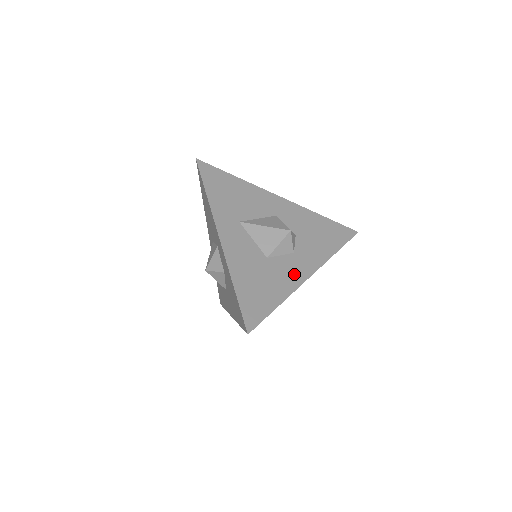
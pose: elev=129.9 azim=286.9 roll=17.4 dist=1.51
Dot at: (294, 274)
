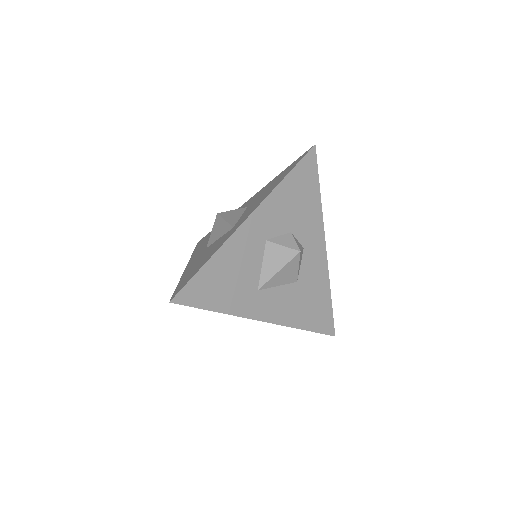
Dot at: (318, 263)
